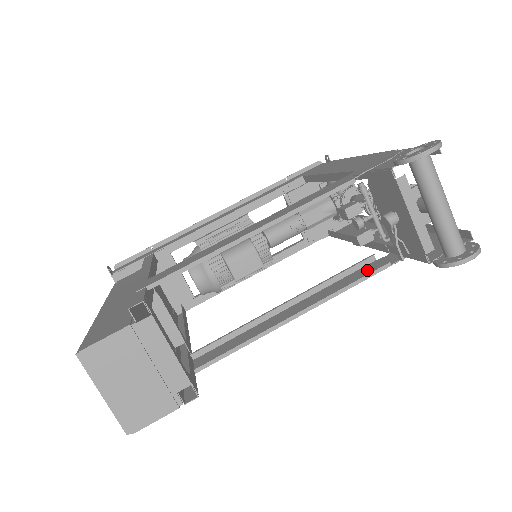
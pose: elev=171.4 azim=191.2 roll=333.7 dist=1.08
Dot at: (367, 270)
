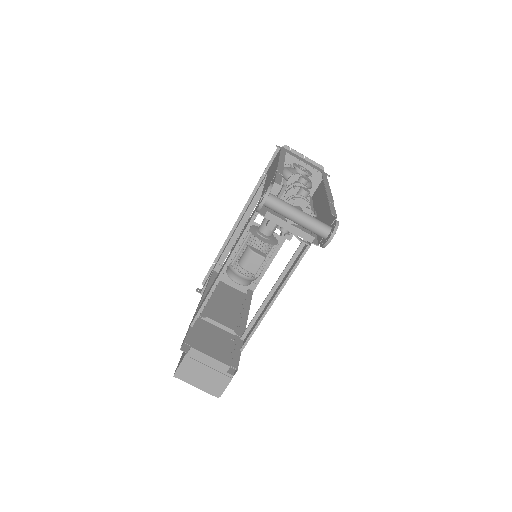
Dot at: (303, 251)
